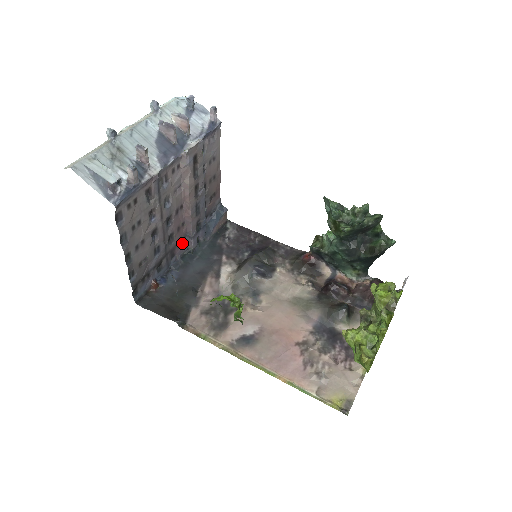
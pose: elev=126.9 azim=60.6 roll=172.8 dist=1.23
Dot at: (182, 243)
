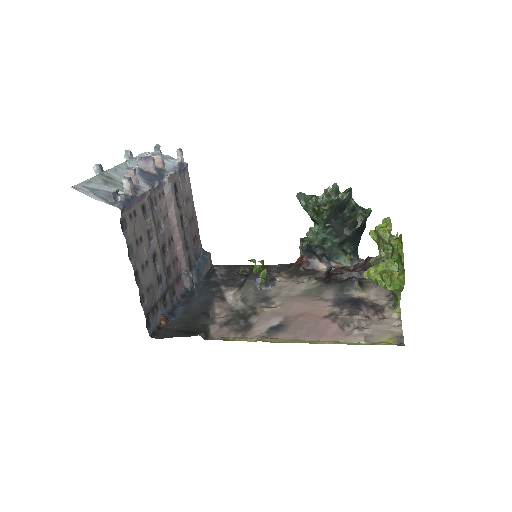
Dot at: (179, 282)
